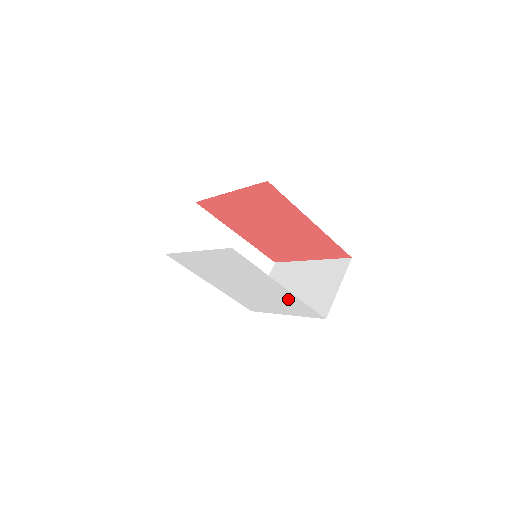
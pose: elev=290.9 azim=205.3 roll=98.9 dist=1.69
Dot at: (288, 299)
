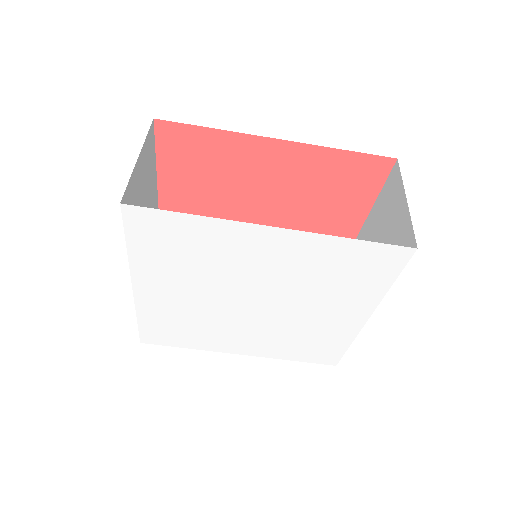
Dot at: (324, 335)
